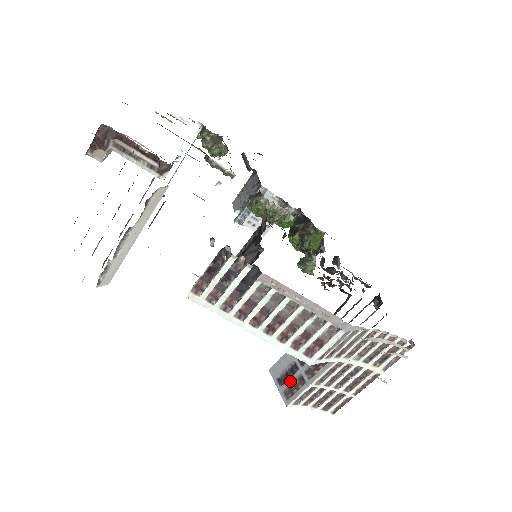
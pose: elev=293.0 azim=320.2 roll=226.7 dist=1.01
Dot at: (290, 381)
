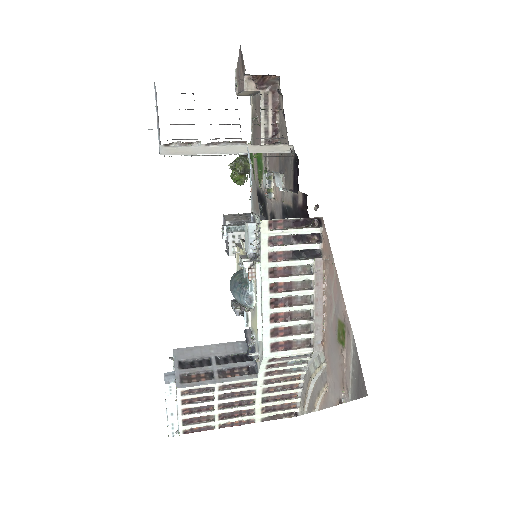
Dot at: (196, 369)
